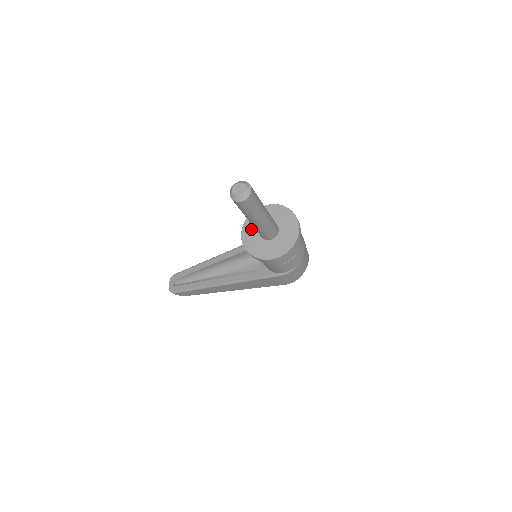
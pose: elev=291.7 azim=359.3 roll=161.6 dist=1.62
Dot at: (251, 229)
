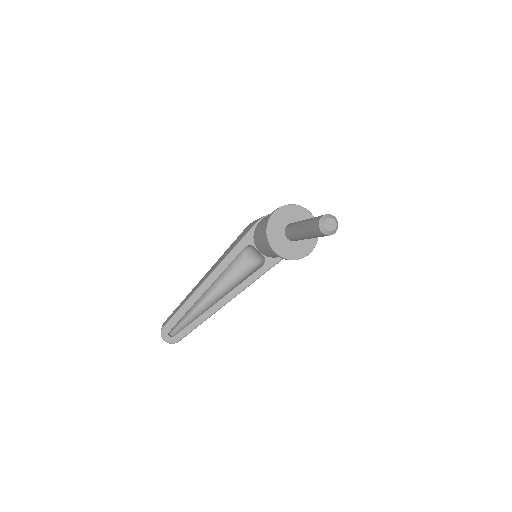
Dot at: (278, 241)
